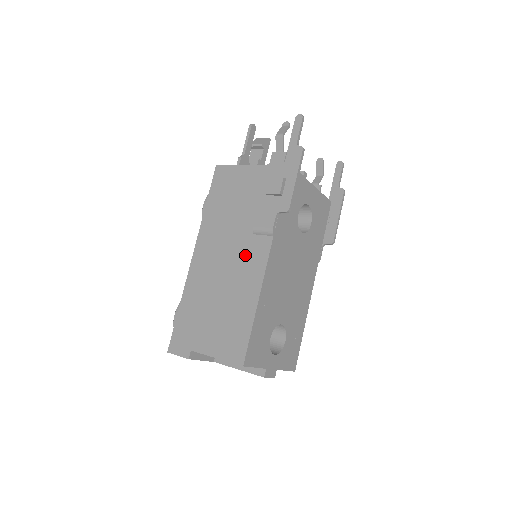
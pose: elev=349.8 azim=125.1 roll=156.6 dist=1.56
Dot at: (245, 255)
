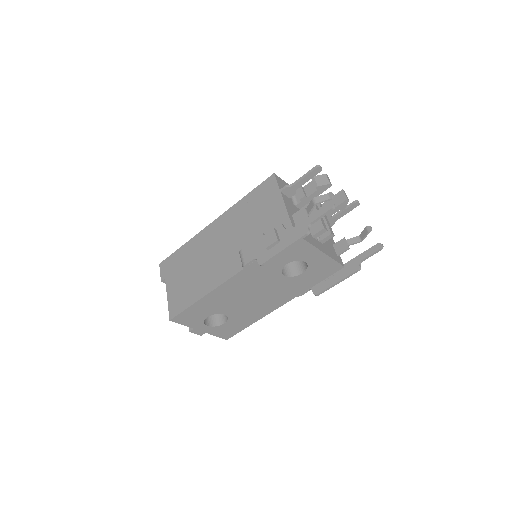
Dot at: (225, 260)
